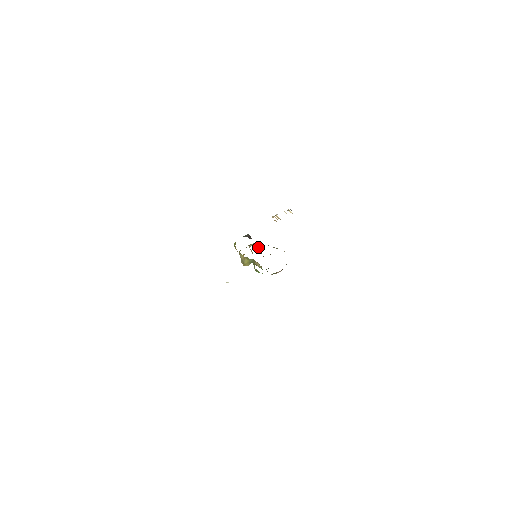
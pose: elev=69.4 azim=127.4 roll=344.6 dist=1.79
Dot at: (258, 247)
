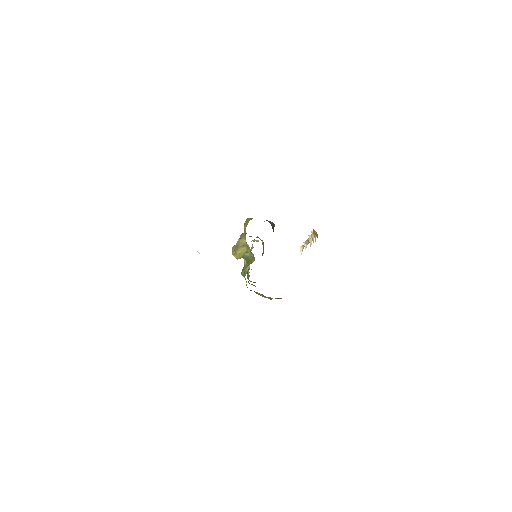
Dot at: occluded
